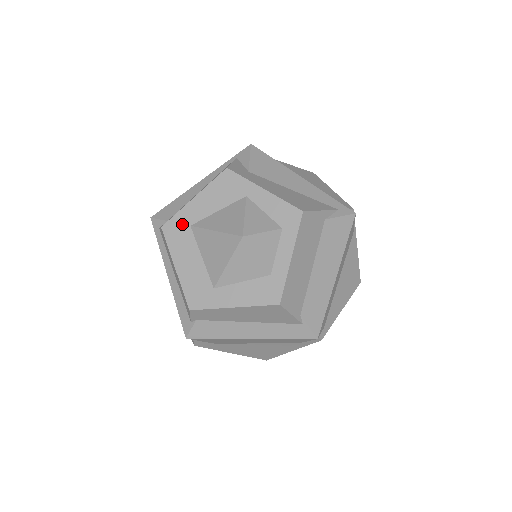
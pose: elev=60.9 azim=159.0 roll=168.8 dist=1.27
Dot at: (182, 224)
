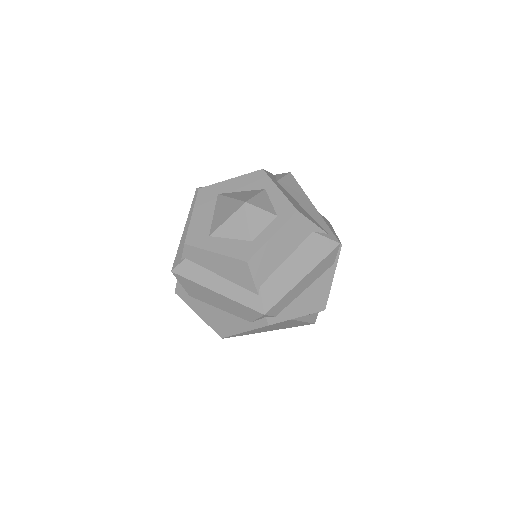
Dot at: (213, 191)
